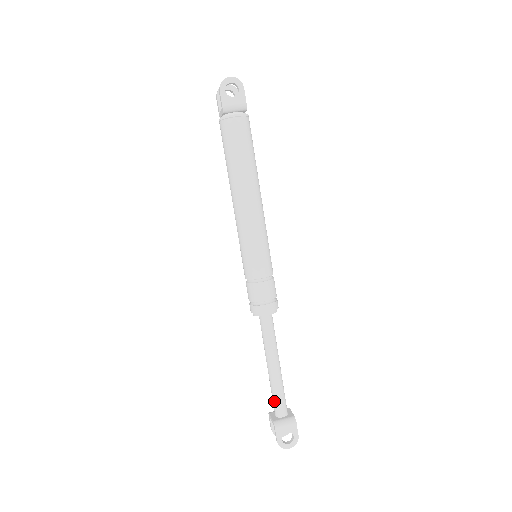
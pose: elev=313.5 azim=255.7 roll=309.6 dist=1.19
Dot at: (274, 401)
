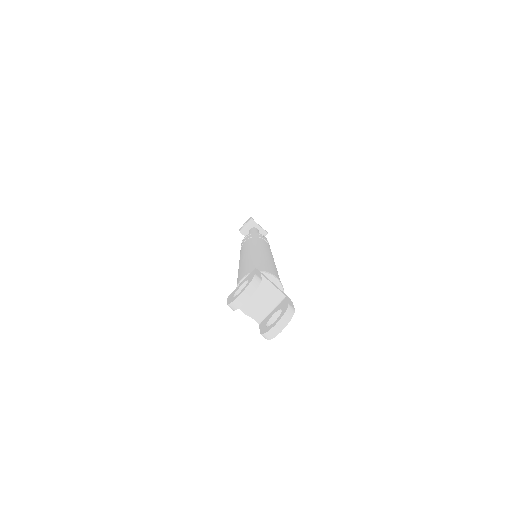
Dot at: occluded
